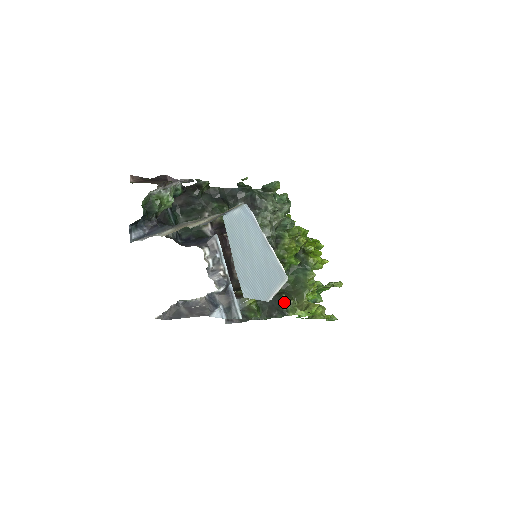
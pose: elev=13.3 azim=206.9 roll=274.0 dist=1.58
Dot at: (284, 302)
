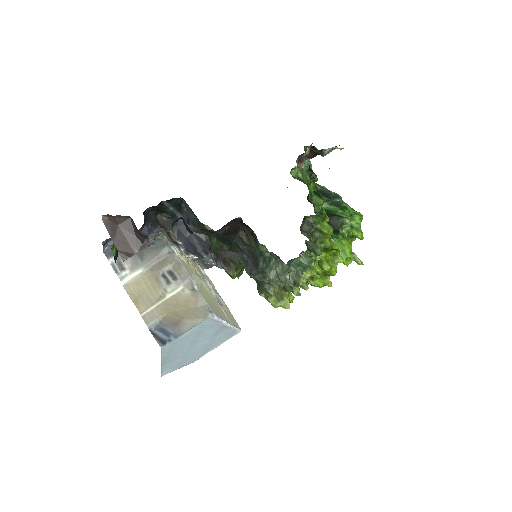
Dot at: (262, 288)
